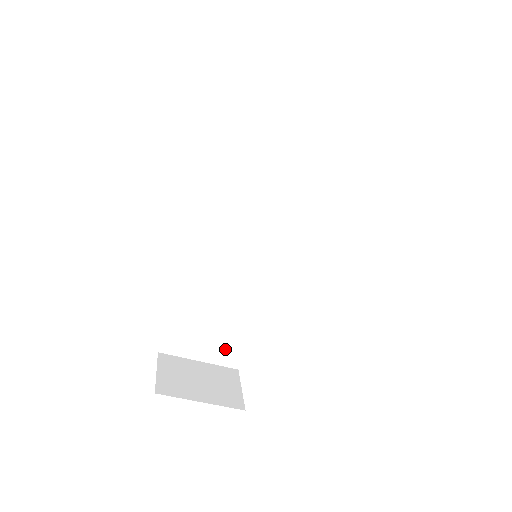
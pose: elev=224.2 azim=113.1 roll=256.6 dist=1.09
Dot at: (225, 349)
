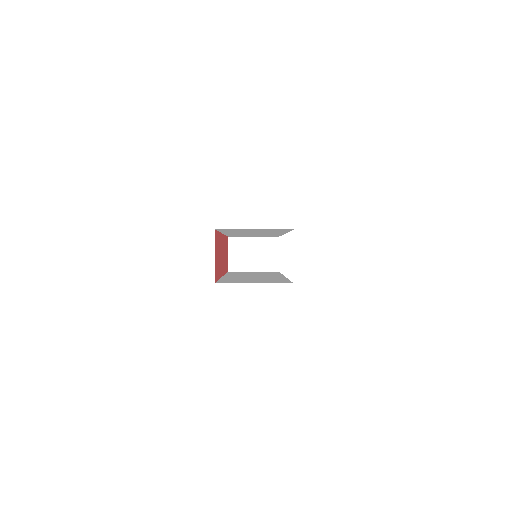
Dot at: occluded
